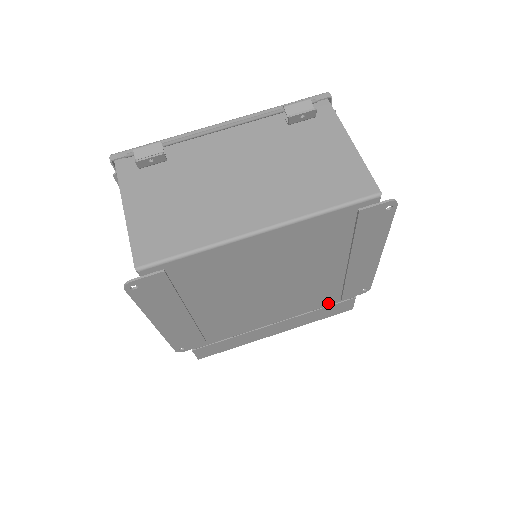
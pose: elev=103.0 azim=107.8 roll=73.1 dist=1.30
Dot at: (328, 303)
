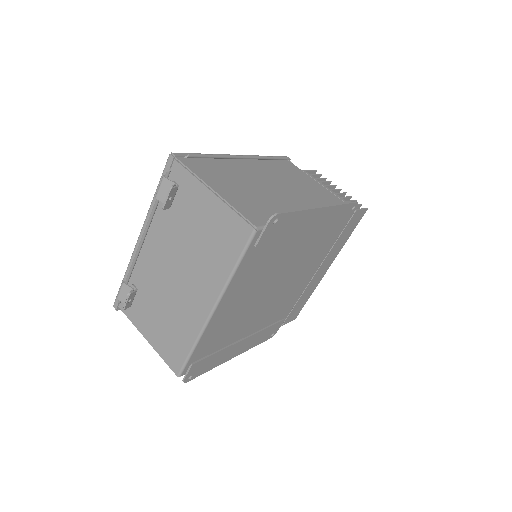
Dot at: (337, 234)
